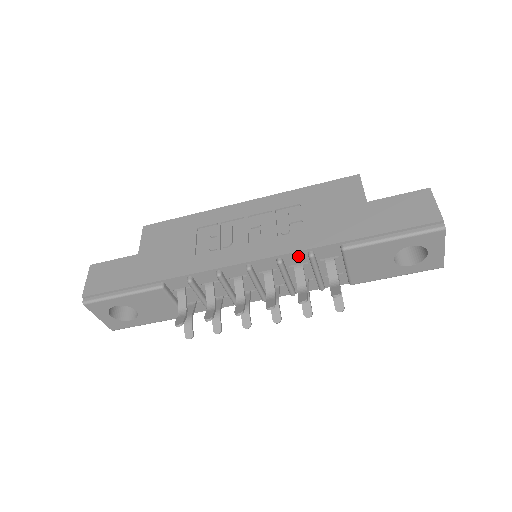
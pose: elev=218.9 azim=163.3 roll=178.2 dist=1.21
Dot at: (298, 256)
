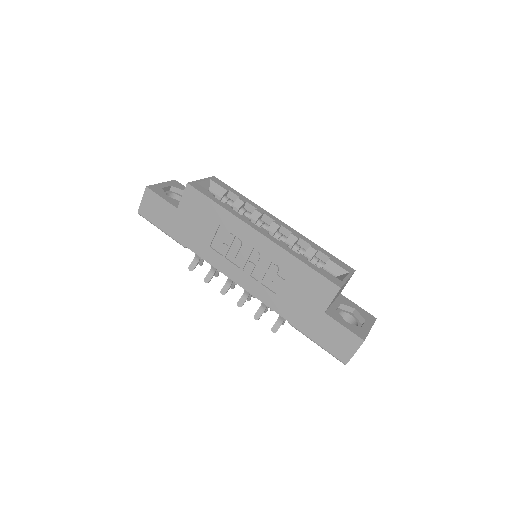
Dot at: occluded
